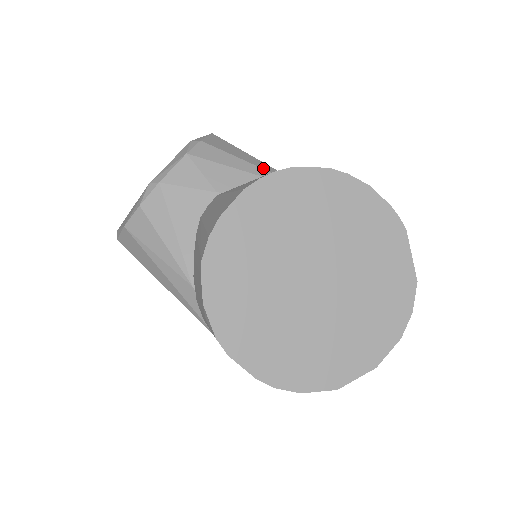
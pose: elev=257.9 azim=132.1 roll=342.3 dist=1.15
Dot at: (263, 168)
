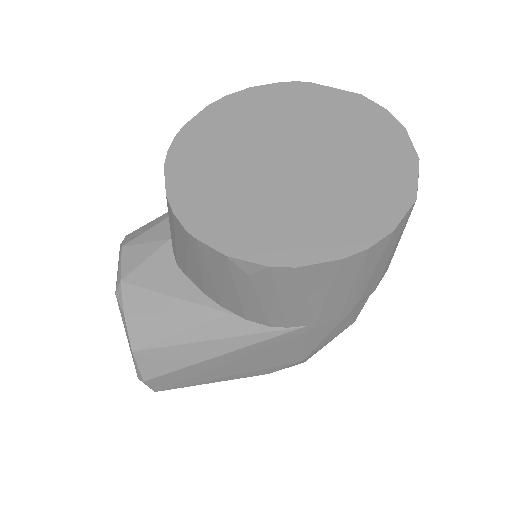
Dot at: occluded
